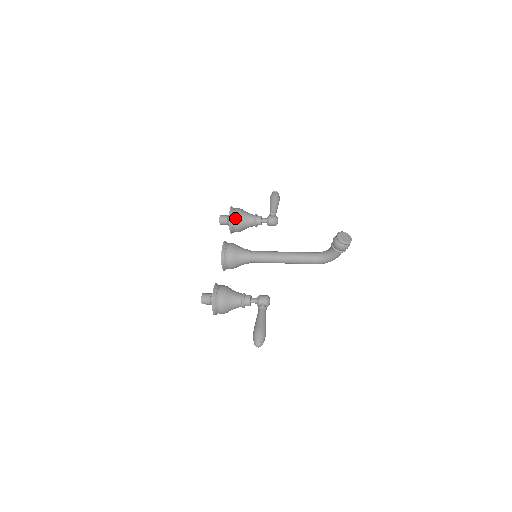
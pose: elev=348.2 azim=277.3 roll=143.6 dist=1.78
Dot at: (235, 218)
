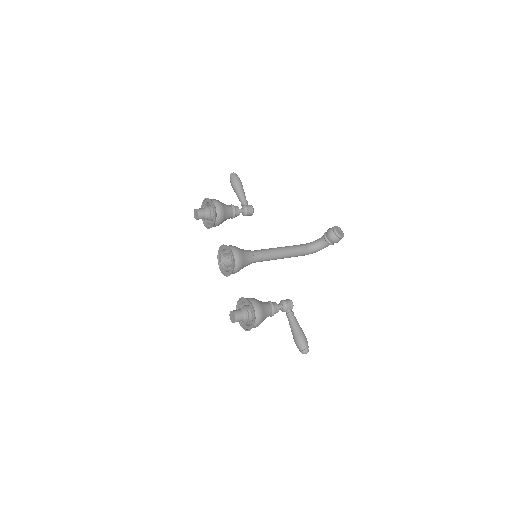
Dot at: (220, 213)
